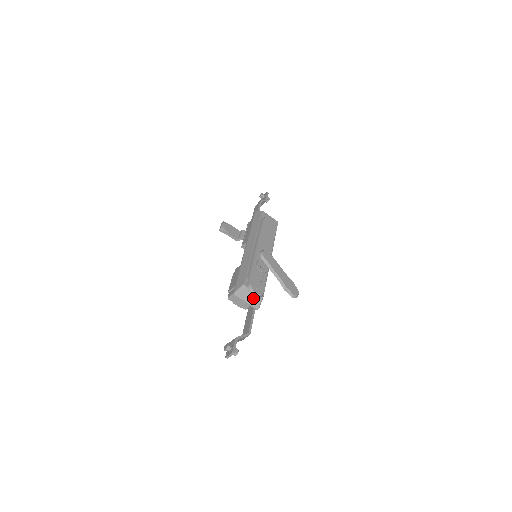
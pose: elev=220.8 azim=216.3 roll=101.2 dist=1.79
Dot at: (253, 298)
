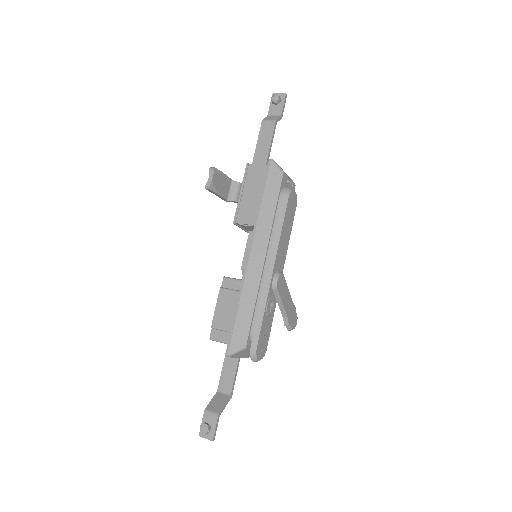
Dot at: (249, 353)
